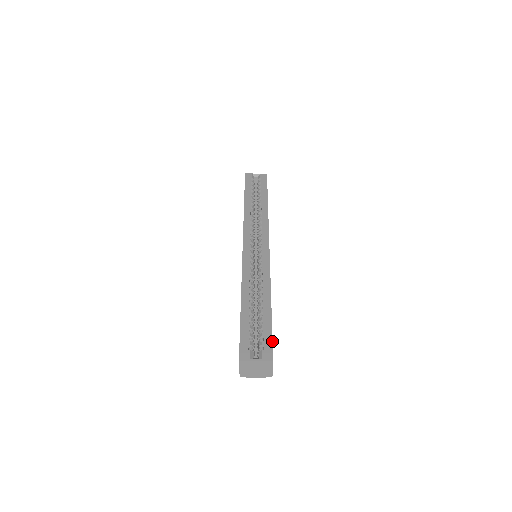
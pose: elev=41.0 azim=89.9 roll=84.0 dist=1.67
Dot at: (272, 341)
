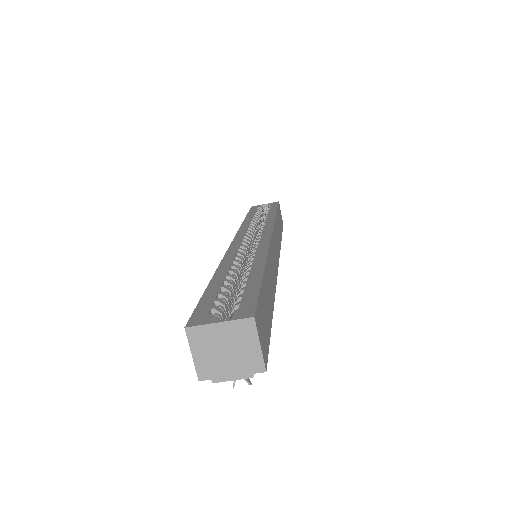
Dot at: (257, 298)
